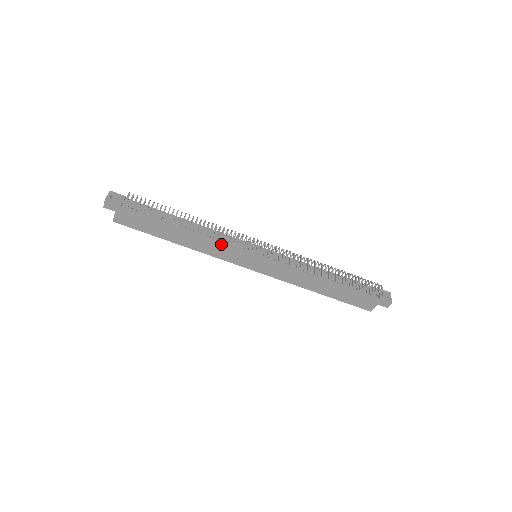
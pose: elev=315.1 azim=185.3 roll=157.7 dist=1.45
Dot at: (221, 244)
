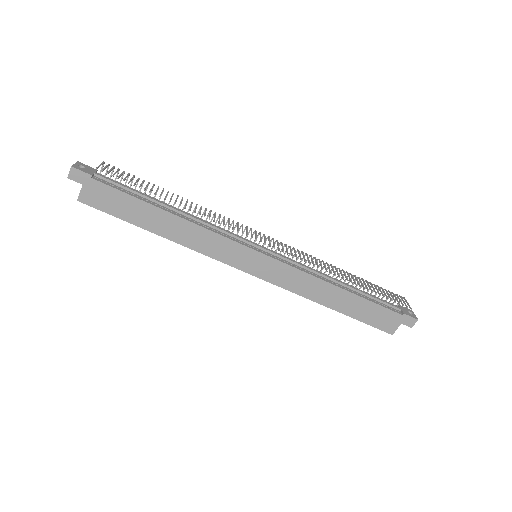
Dot at: (215, 234)
